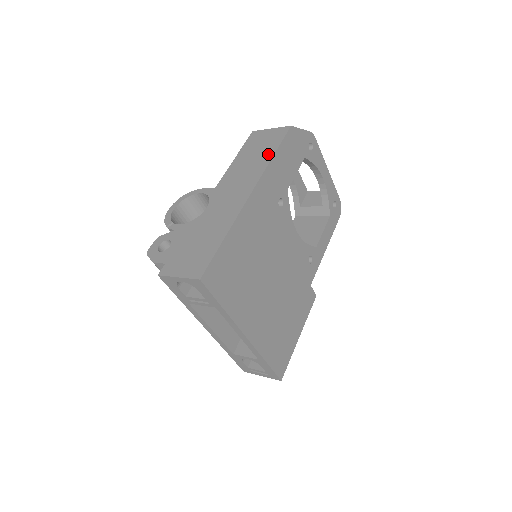
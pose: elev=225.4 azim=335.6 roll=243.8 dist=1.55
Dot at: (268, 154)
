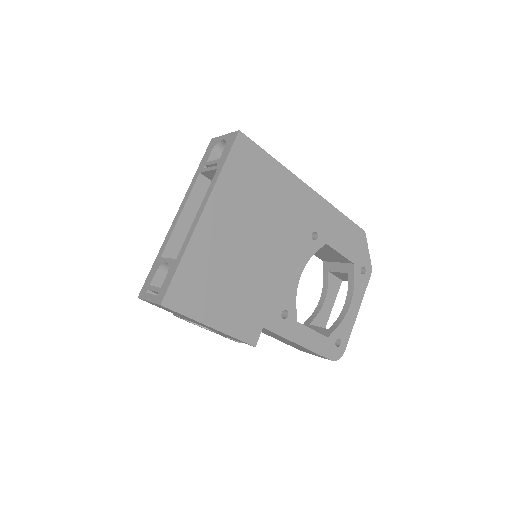
Dot at: occluded
